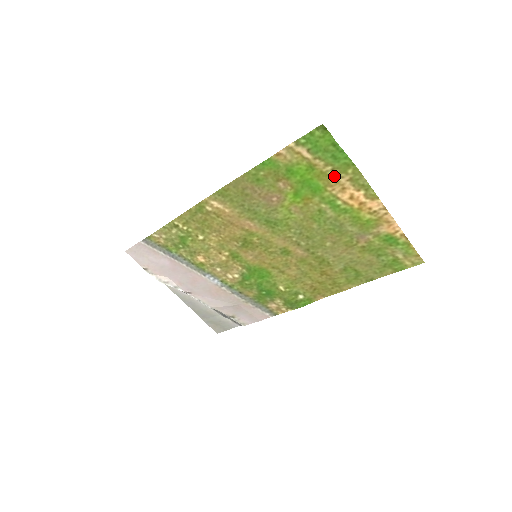
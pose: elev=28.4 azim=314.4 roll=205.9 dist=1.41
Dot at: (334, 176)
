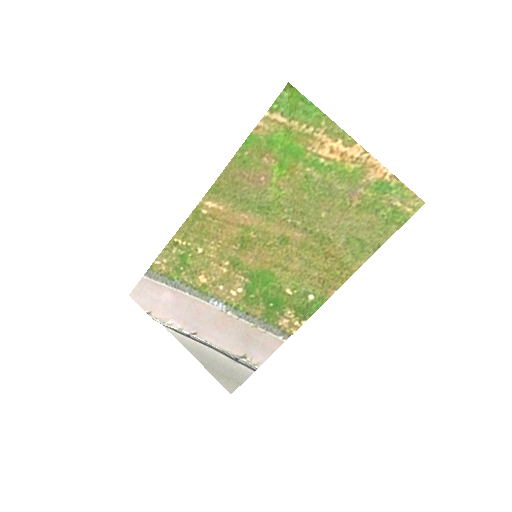
Dot at: (310, 133)
